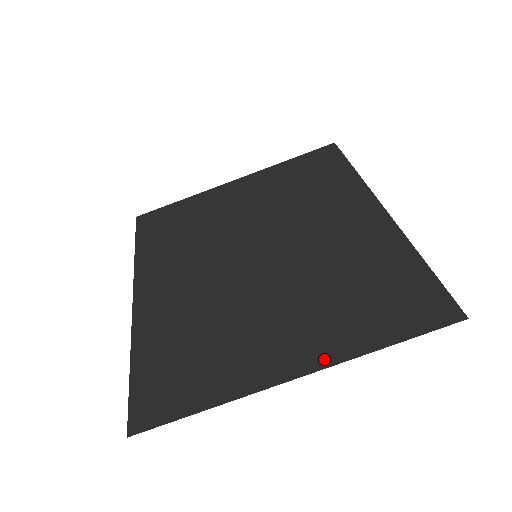
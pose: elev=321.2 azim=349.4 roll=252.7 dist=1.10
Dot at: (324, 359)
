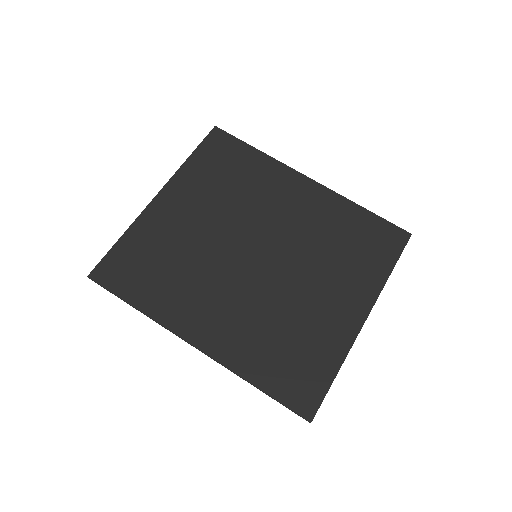
Dot at: (370, 298)
